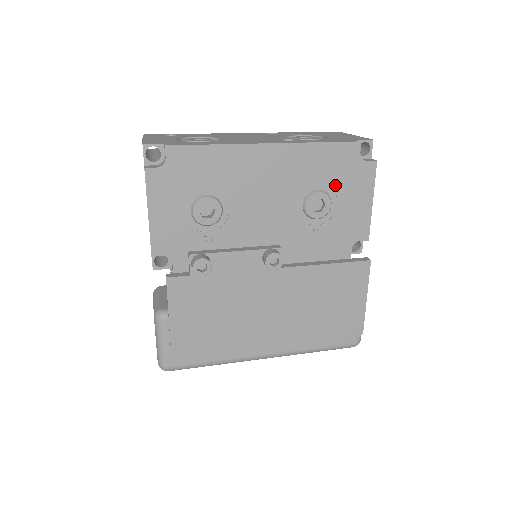
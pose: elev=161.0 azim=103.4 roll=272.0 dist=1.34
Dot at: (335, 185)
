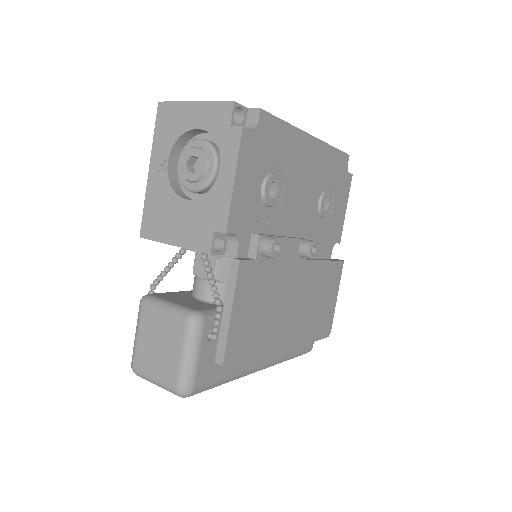
Dot at: (334, 188)
